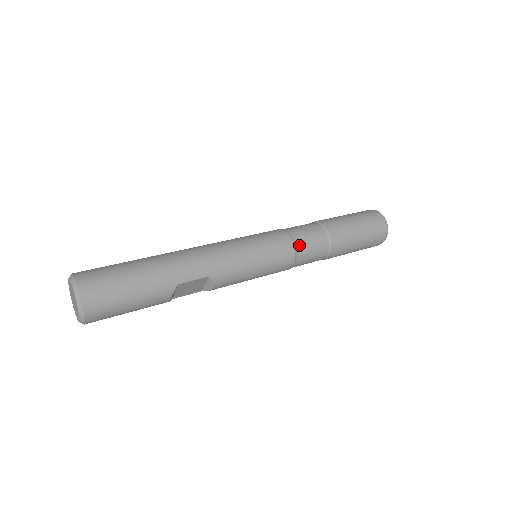
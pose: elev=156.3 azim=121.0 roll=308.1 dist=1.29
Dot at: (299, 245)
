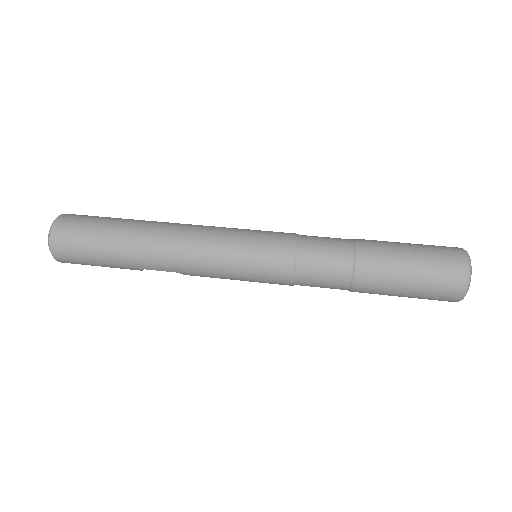
Dot at: (302, 278)
